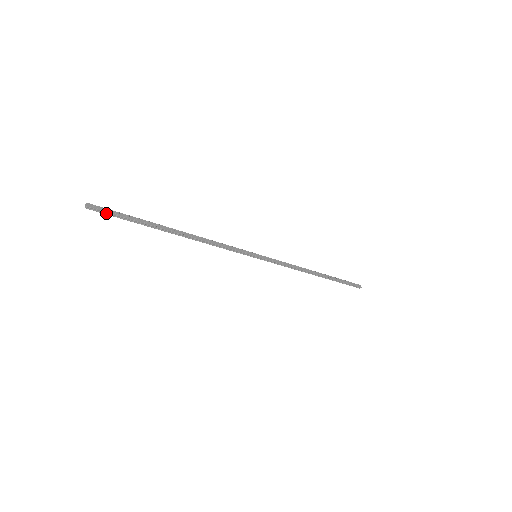
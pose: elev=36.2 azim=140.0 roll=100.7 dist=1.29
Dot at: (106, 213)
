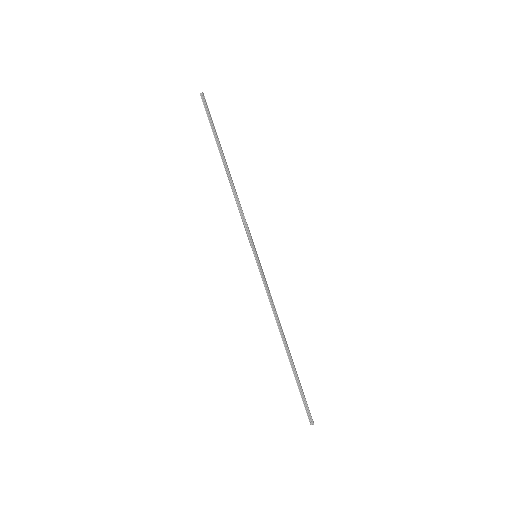
Dot at: (206, 108)
